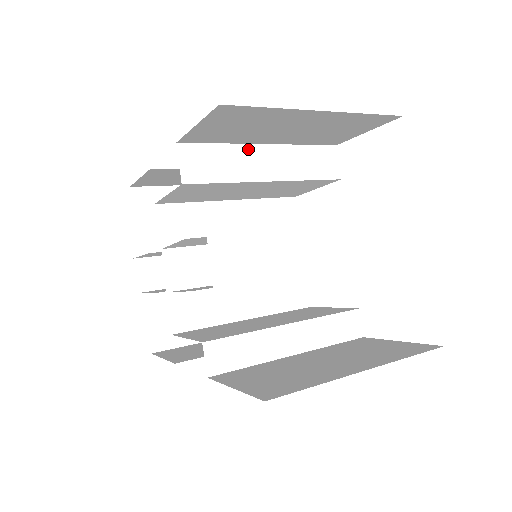
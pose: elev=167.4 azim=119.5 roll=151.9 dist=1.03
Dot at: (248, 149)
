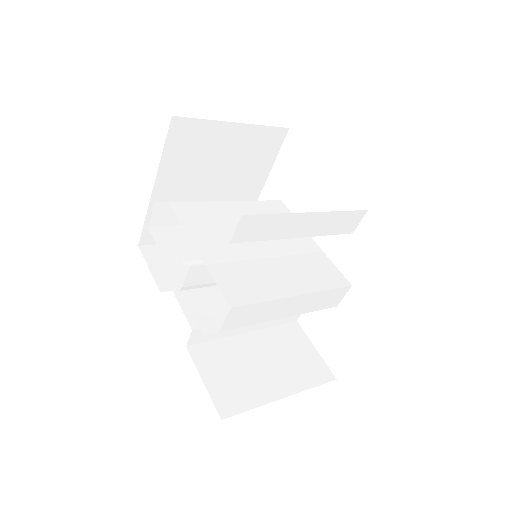
Dot at: (296, 216)
